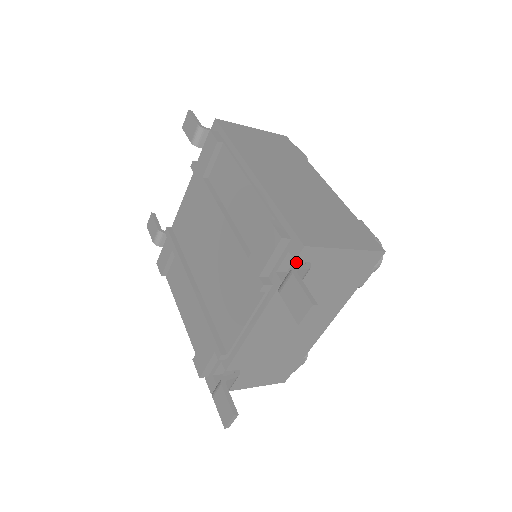
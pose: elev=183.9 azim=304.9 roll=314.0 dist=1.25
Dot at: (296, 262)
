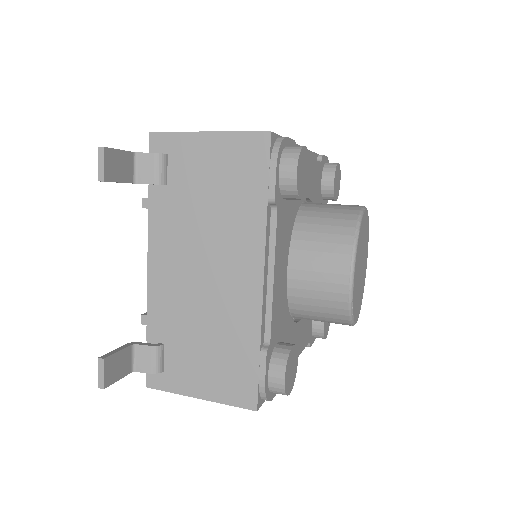
Dot at: occluded
